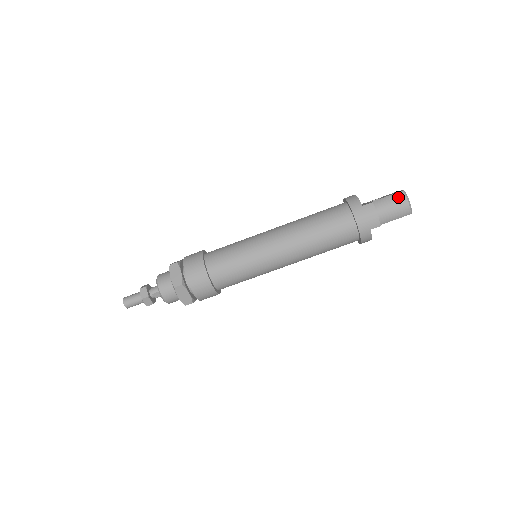
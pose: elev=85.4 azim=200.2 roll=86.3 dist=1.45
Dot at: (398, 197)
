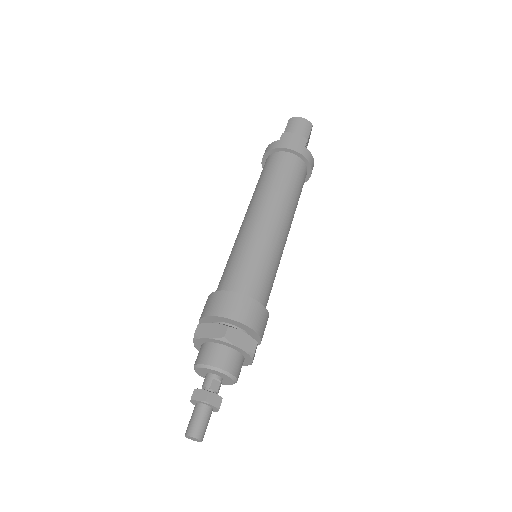
Dot at: (292, 122)
